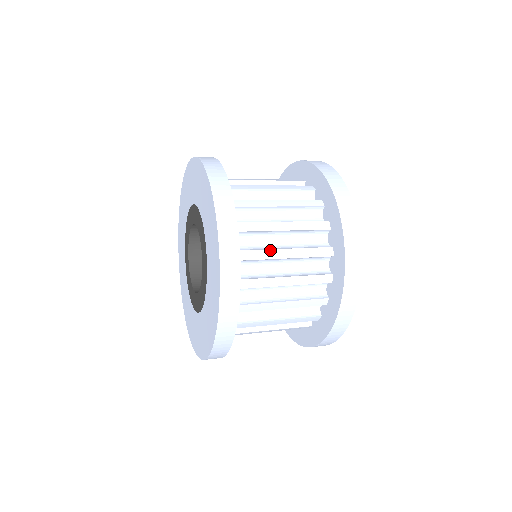
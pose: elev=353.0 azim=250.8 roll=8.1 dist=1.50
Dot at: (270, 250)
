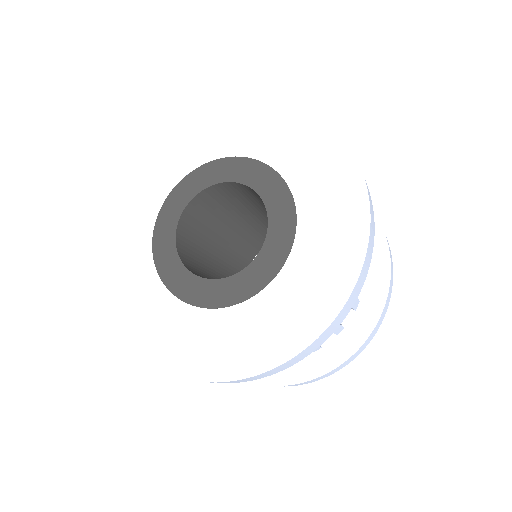
Dot at: occluded
